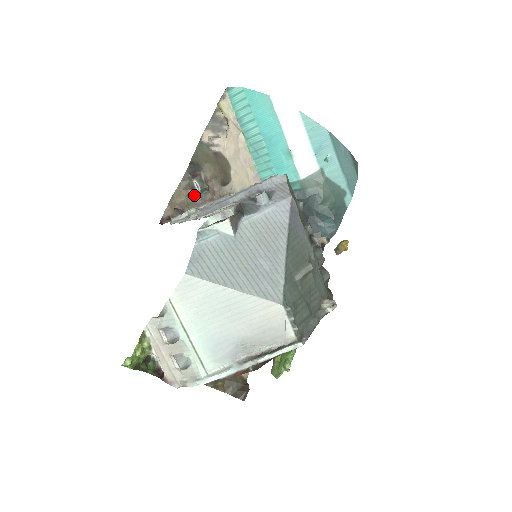
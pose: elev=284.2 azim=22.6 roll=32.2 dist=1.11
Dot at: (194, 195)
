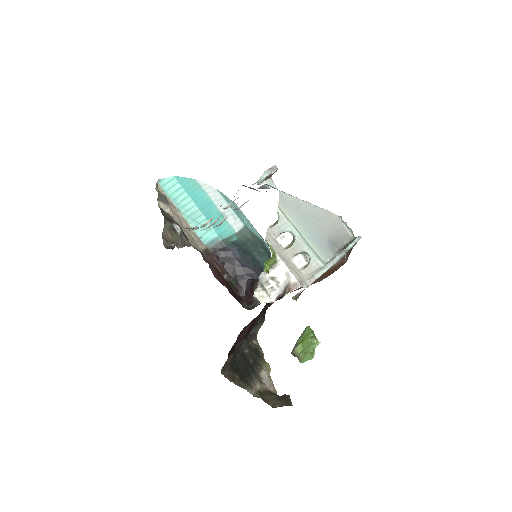
Dot at: (176, 236)
